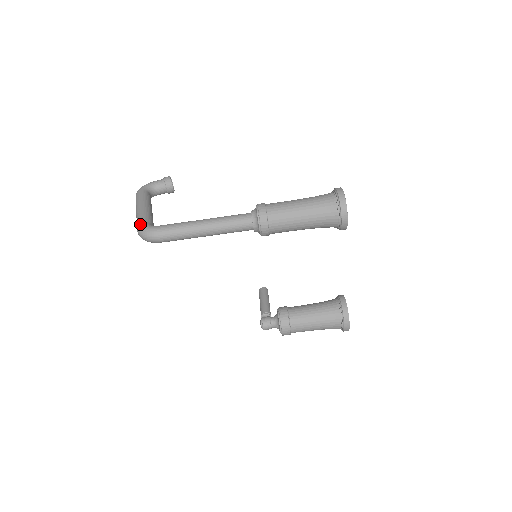
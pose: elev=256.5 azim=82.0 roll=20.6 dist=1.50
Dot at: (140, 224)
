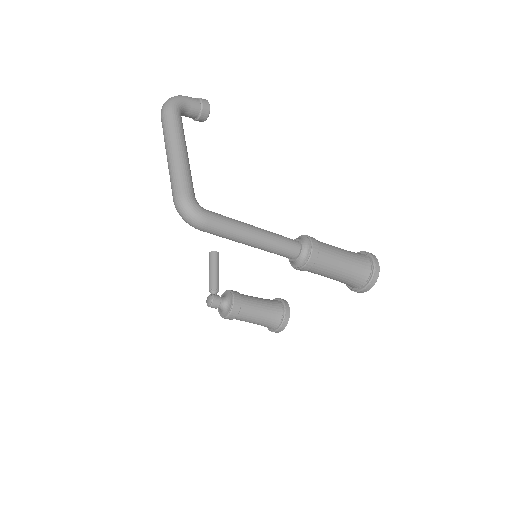
Dot at: (186, 195)
